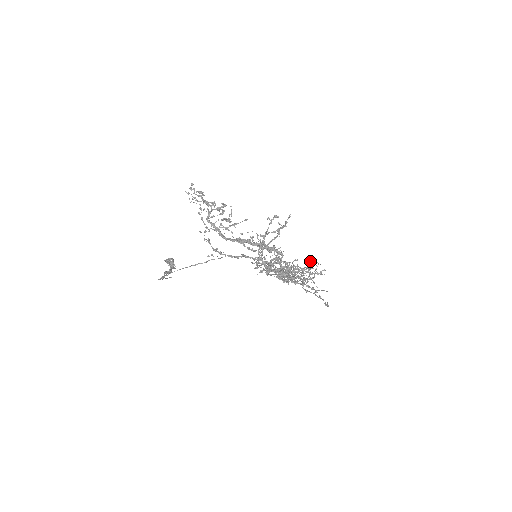
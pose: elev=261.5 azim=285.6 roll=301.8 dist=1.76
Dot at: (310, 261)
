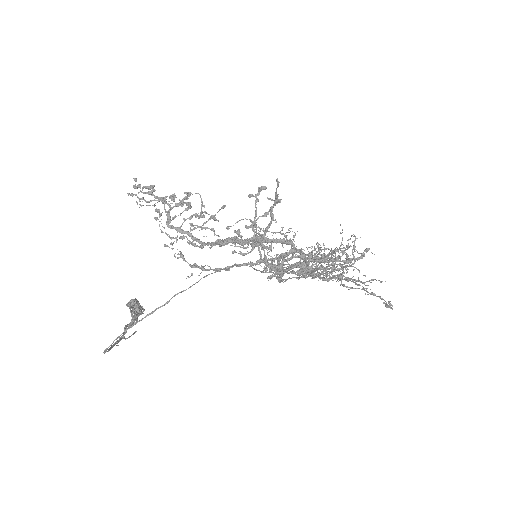
Dot at: occluded
